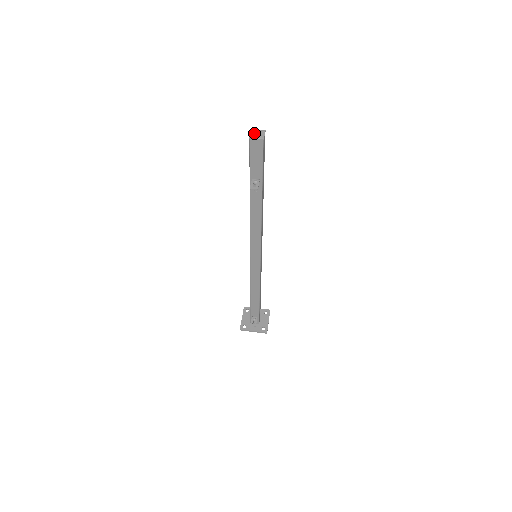
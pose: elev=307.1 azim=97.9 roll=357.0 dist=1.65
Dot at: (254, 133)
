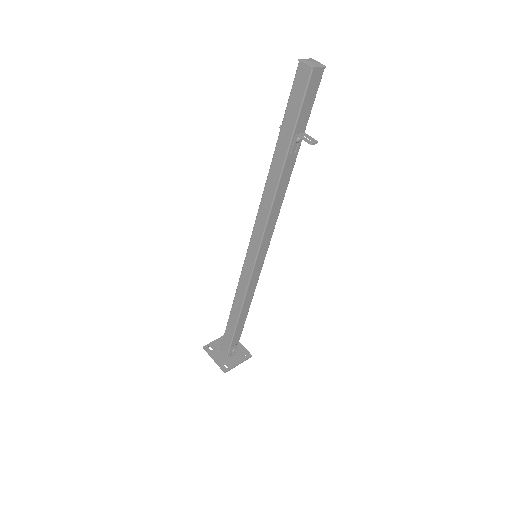
Dot at: (310, 62)
